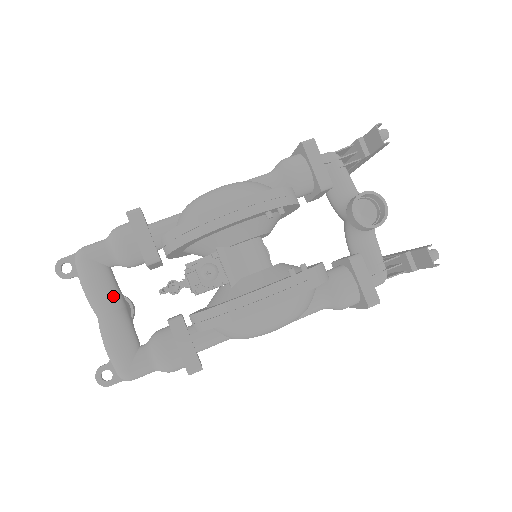
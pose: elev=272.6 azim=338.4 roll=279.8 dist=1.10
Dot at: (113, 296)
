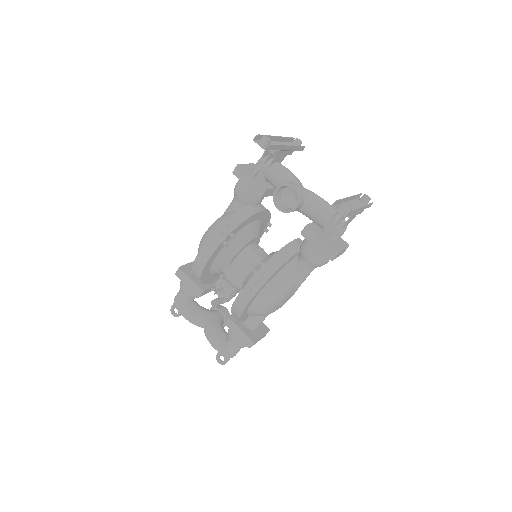
Dot at: (200, 317)
